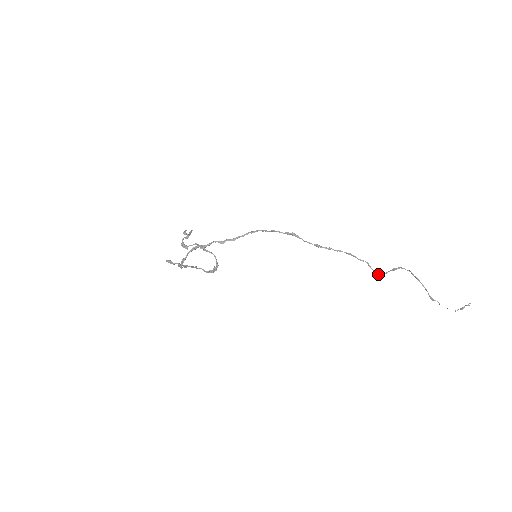
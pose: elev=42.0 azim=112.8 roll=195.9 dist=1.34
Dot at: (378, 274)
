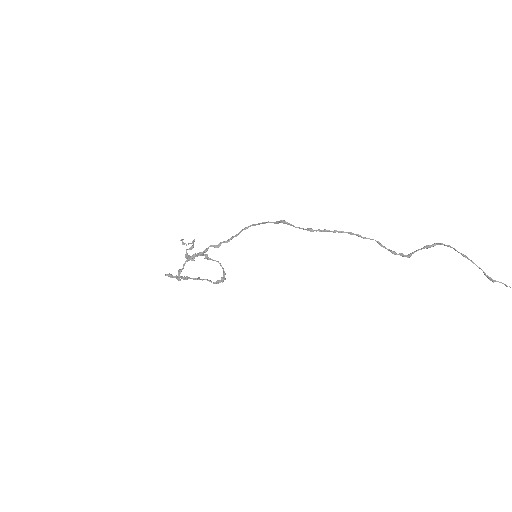
Dot at: (398, 254)
